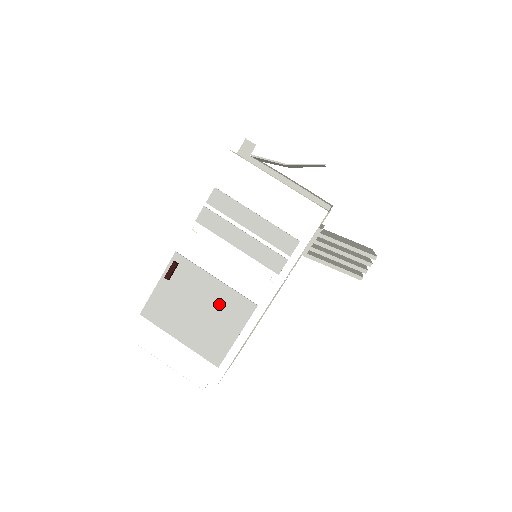
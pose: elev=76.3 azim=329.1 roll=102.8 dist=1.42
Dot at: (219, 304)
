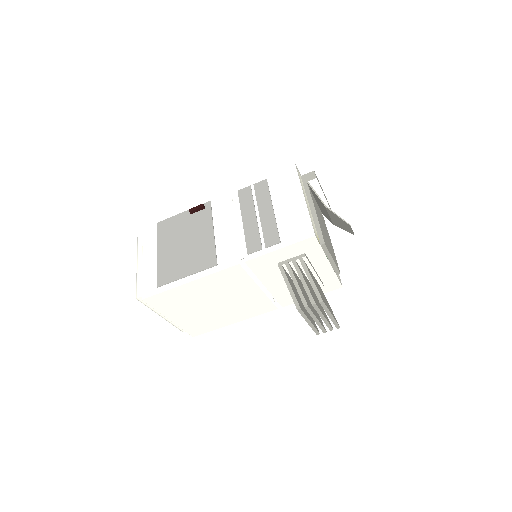
Dot at: (199, 248)
